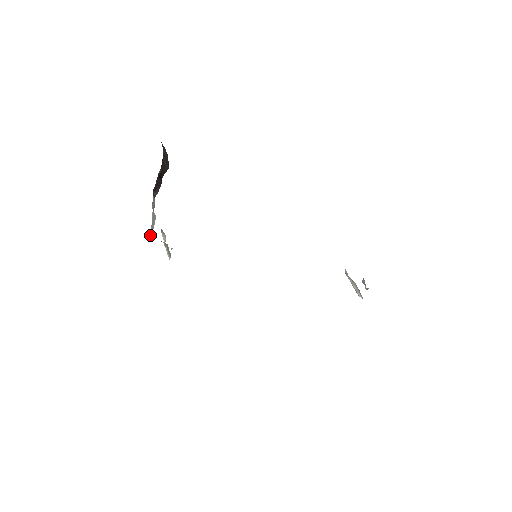
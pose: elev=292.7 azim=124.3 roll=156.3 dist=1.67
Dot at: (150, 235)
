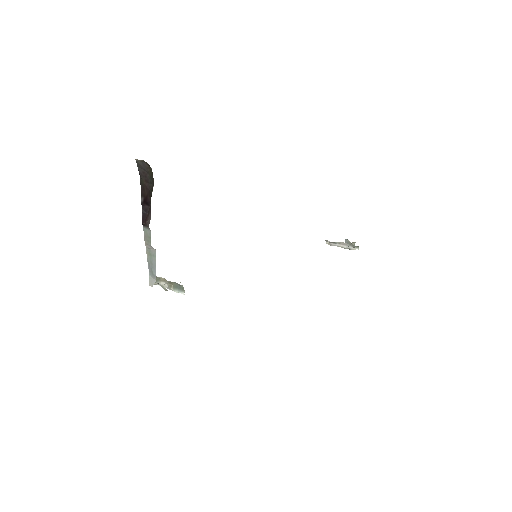
Dot at: (152, 280)
